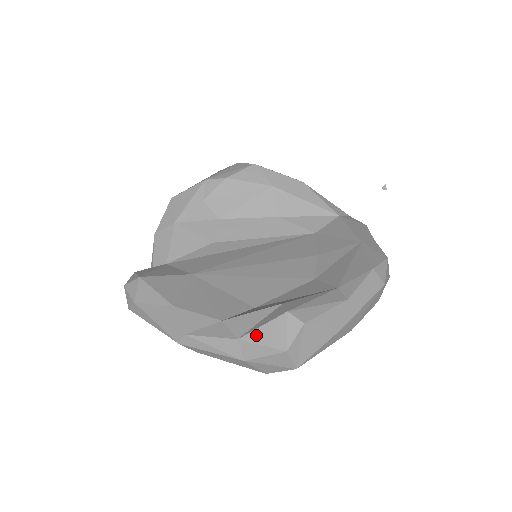
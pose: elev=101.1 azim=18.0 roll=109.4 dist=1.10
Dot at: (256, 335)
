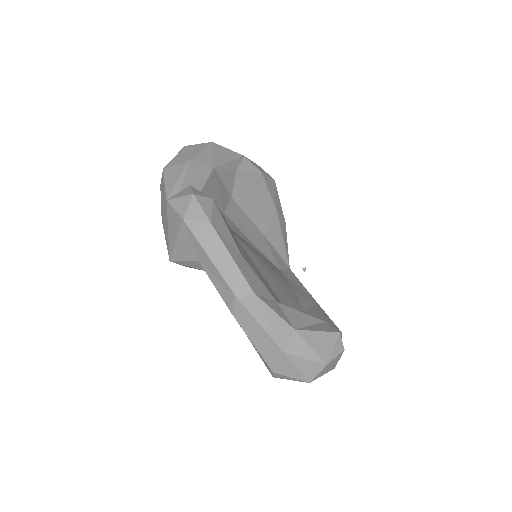
Dot at: (311, 336)
